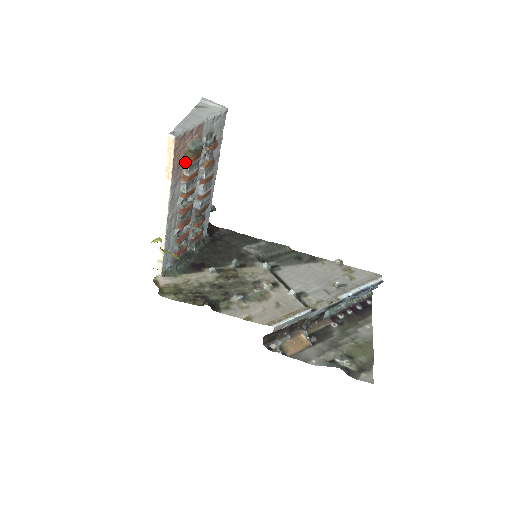
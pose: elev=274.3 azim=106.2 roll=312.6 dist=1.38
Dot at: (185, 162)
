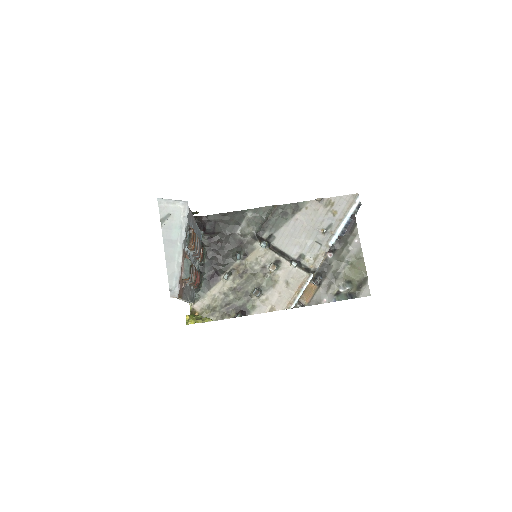
Dot at: (184, 280)
